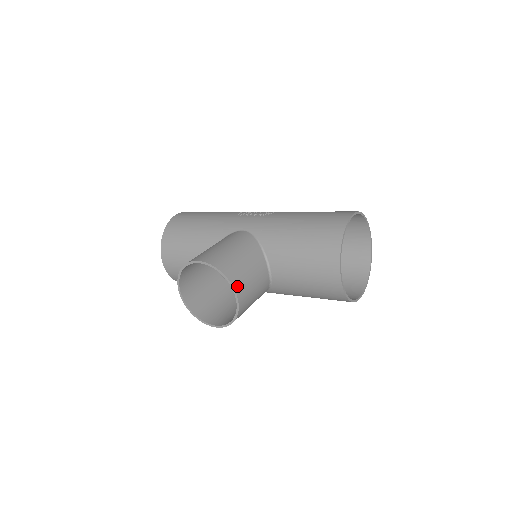
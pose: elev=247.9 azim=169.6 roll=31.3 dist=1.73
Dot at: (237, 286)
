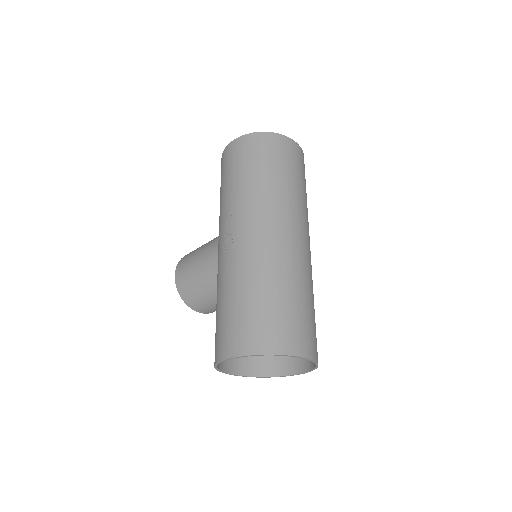
Dot at: (195, 308)
